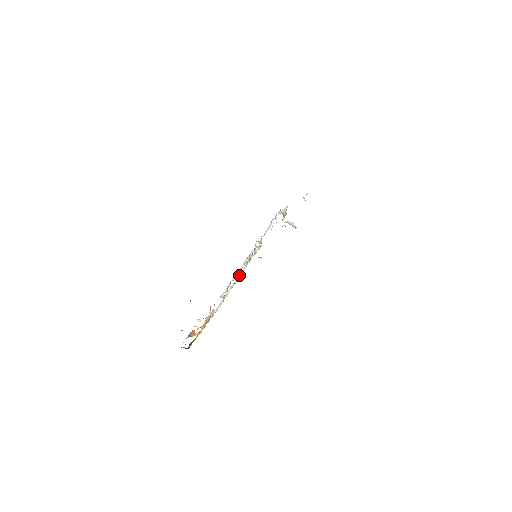
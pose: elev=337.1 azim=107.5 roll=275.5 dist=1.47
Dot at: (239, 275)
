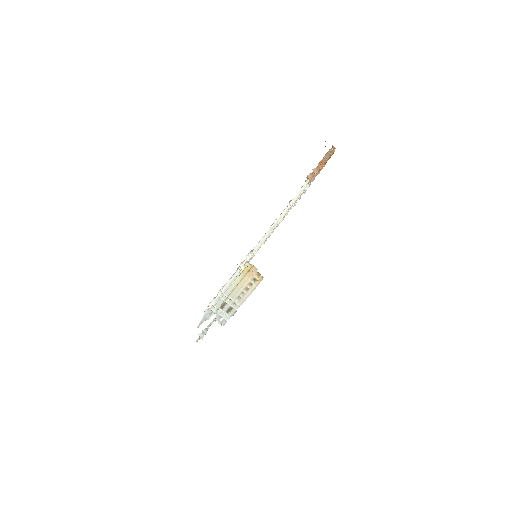
Dot at: occluded
